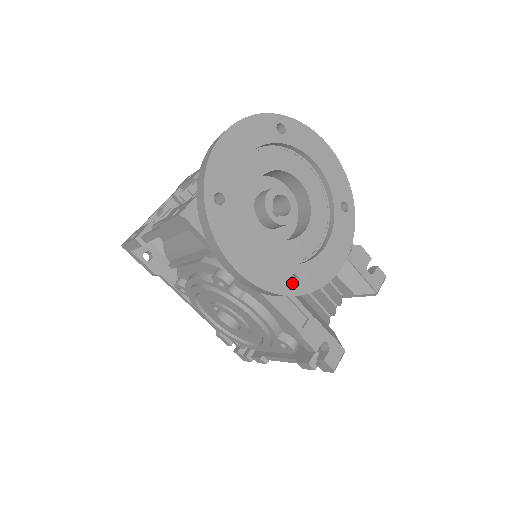
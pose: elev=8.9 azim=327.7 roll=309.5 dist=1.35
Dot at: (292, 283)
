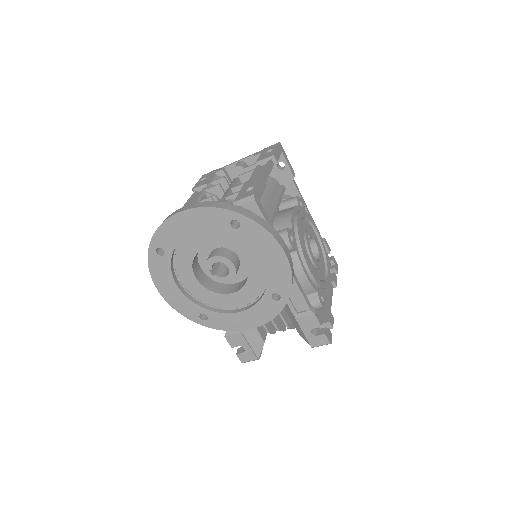
Dot at: occluded
